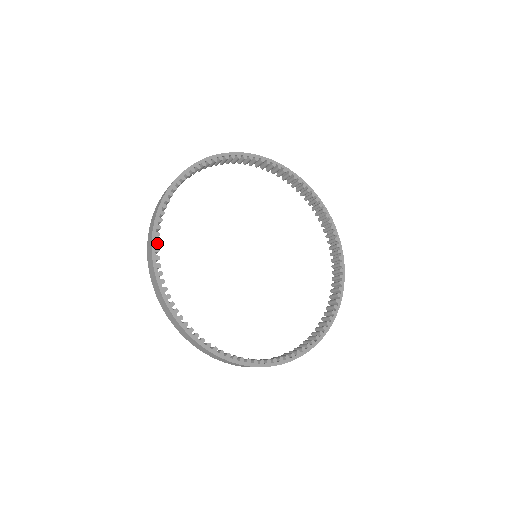
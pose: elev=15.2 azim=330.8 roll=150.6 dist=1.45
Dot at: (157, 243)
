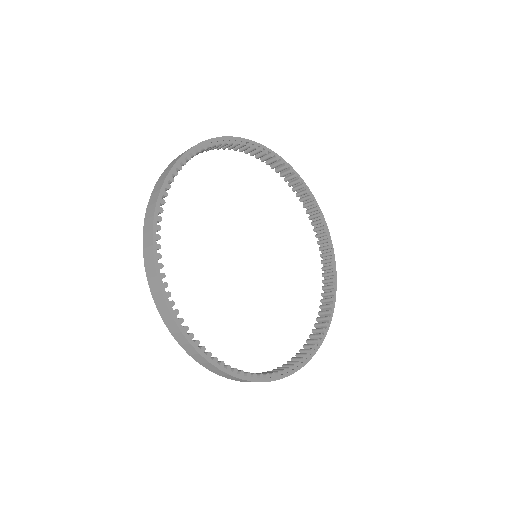
Dot at: (184, 162)
